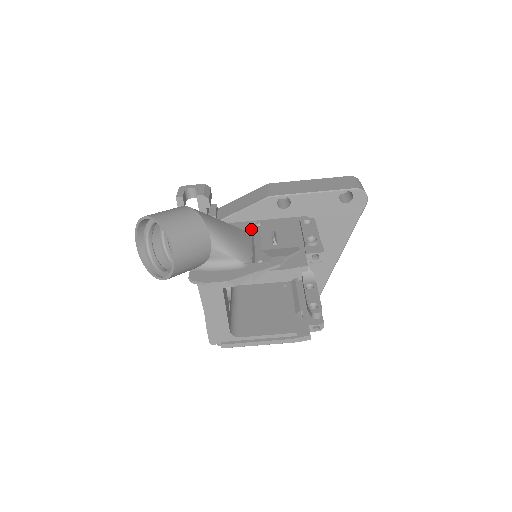
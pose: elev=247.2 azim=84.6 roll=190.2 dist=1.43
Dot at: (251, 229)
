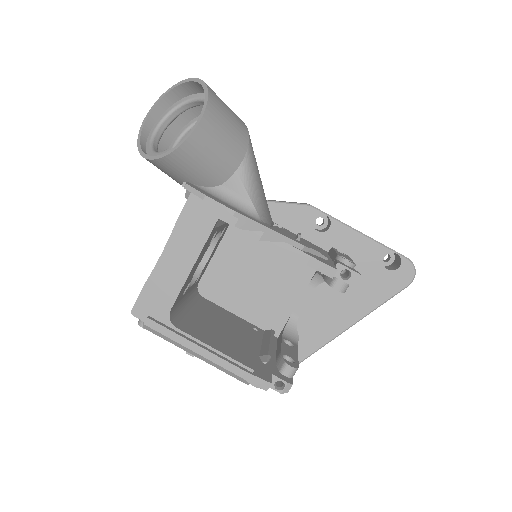
Dot at: occluded
